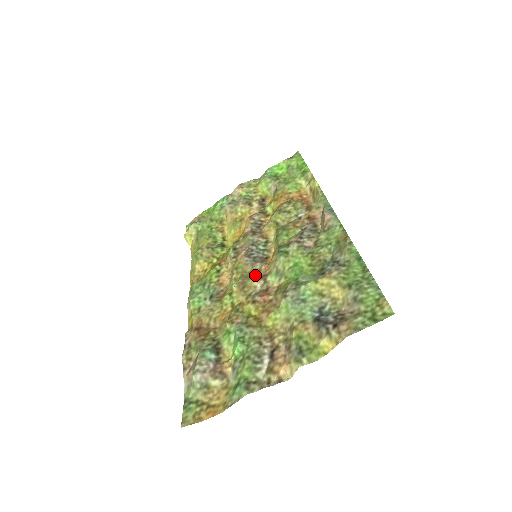
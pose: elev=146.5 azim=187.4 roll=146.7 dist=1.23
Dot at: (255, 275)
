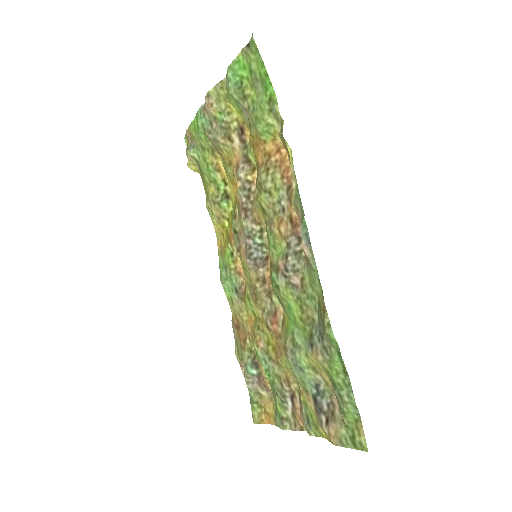
Dot at: (261, 288)
